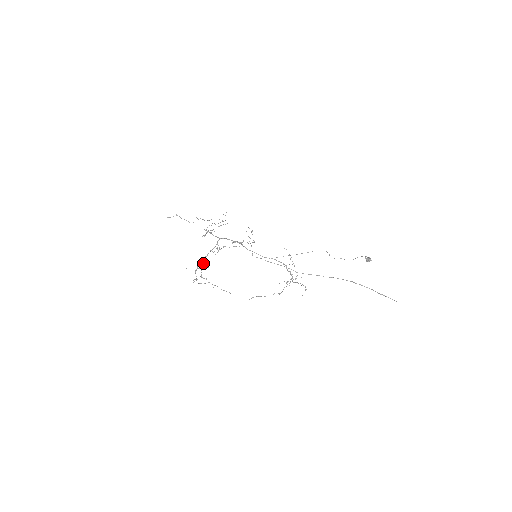
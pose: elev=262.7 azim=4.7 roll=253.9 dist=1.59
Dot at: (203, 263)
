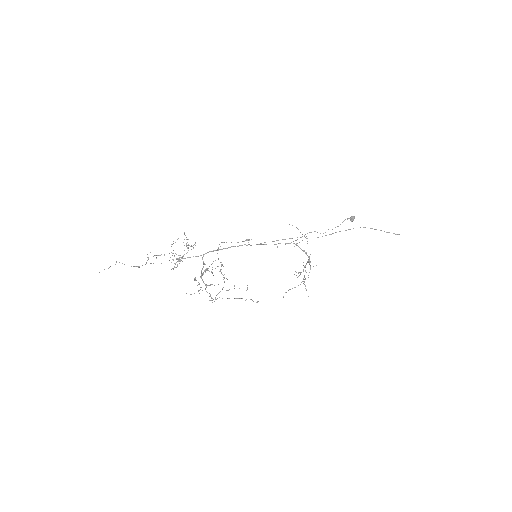
Dot at: (204, 283)
